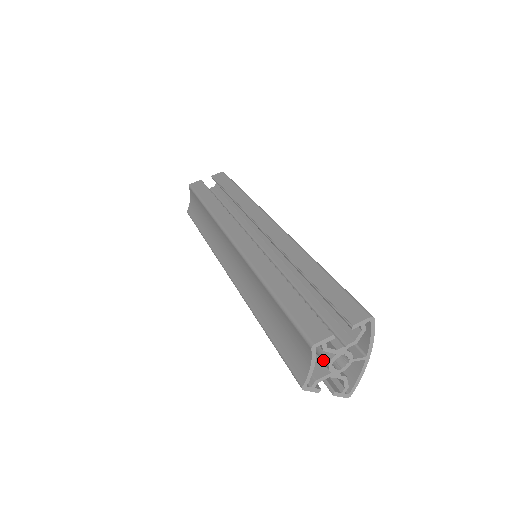
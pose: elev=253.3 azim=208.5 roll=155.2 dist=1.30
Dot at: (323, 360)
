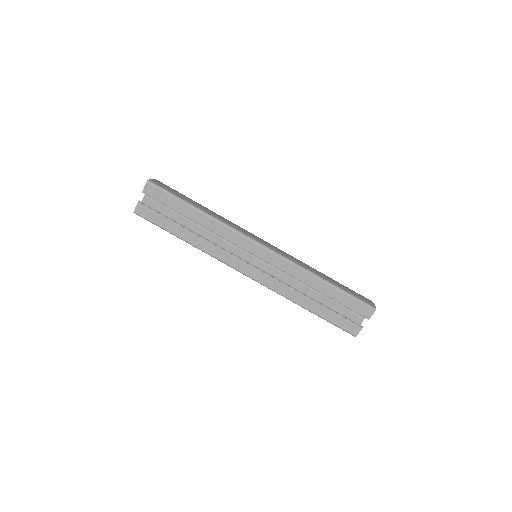
Dot at: occluded
